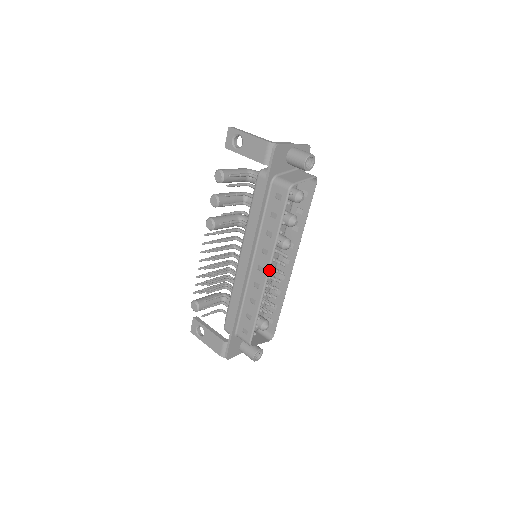
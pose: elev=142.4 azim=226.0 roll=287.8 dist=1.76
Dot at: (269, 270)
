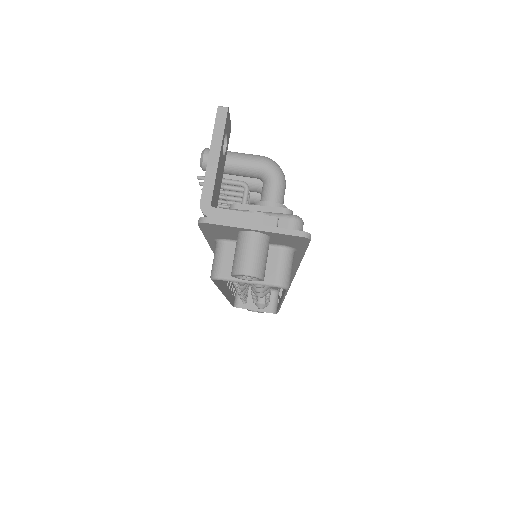
Dot at: (225, 295)
